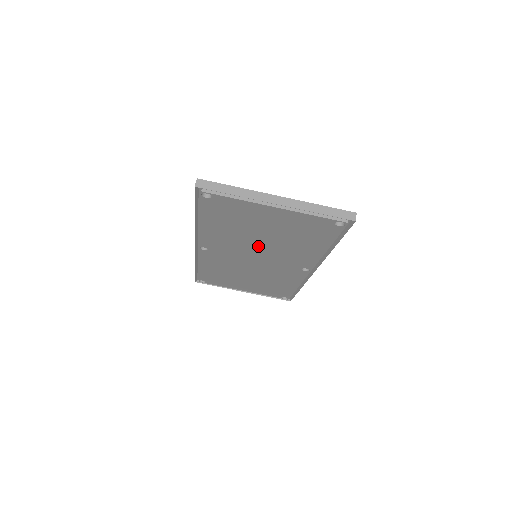
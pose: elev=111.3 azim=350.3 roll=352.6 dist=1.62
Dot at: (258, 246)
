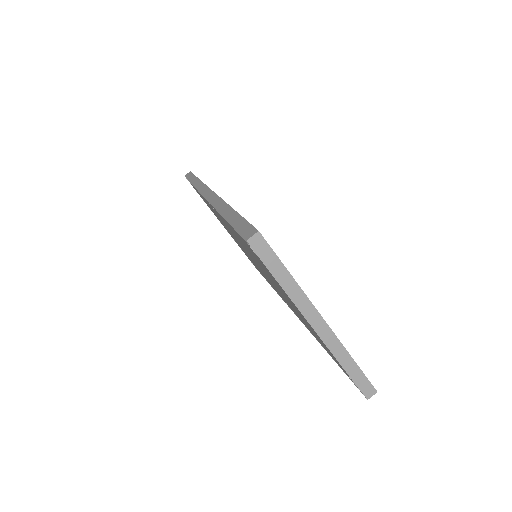
Dot at: occluded
